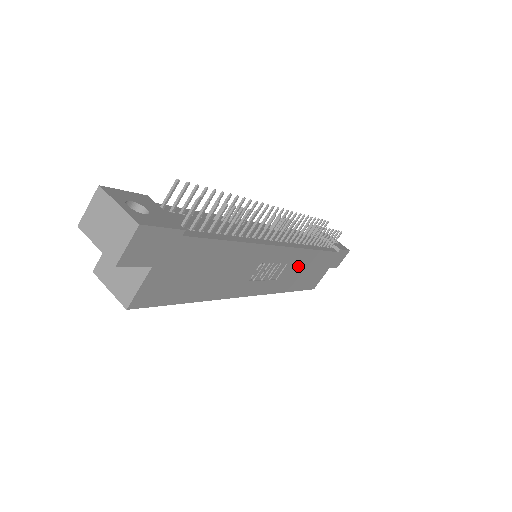
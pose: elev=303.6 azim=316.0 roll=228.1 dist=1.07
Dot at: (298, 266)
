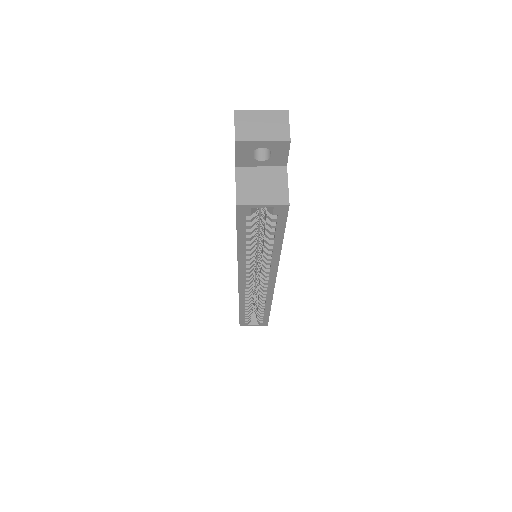
Dot at: occluded
